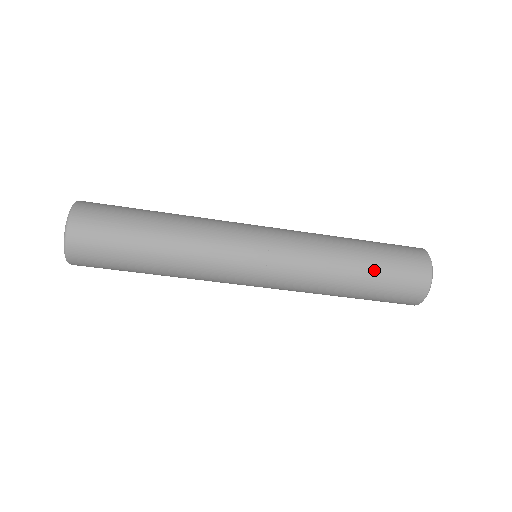
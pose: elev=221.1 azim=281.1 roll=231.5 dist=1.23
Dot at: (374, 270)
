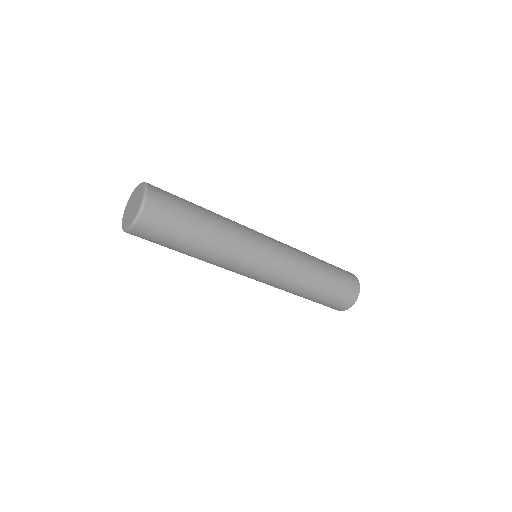
Dot at: (327, 289)
